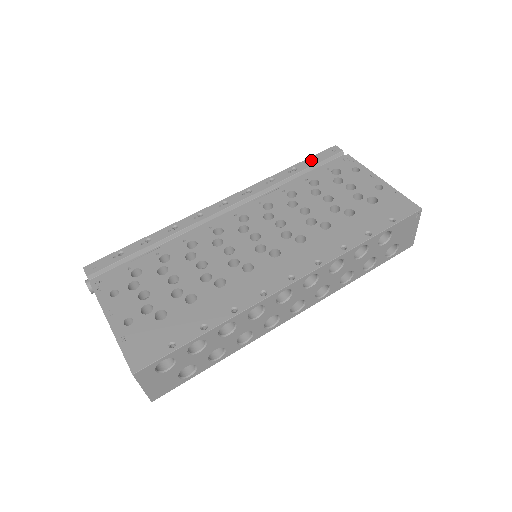
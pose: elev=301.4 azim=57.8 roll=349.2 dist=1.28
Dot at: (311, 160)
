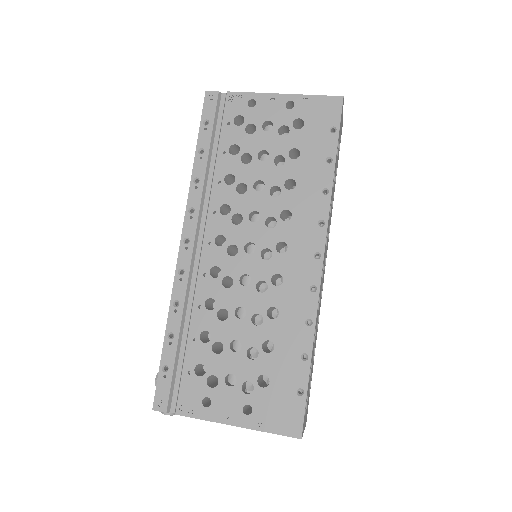
Dot at: (204, 128)
